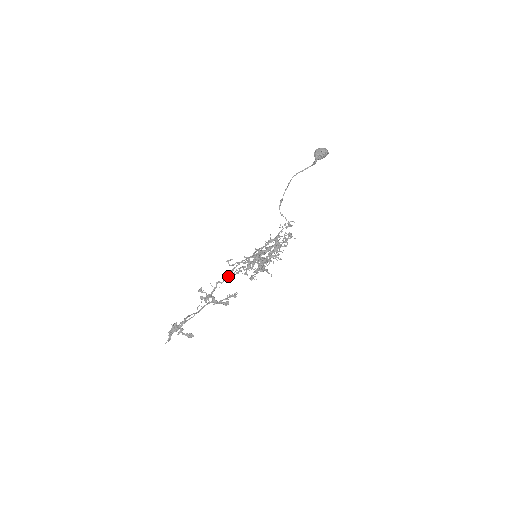
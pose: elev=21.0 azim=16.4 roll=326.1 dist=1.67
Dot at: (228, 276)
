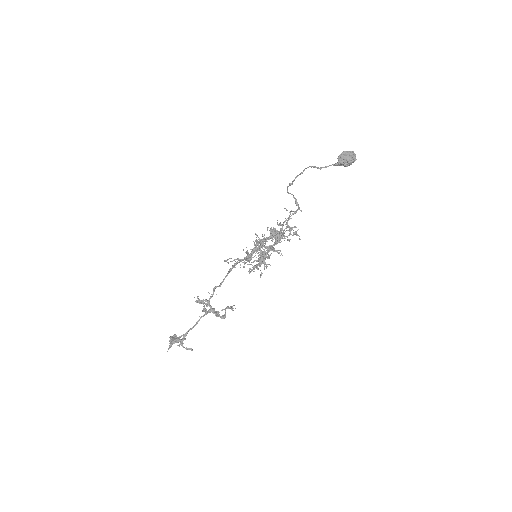
Dot at: occluded
